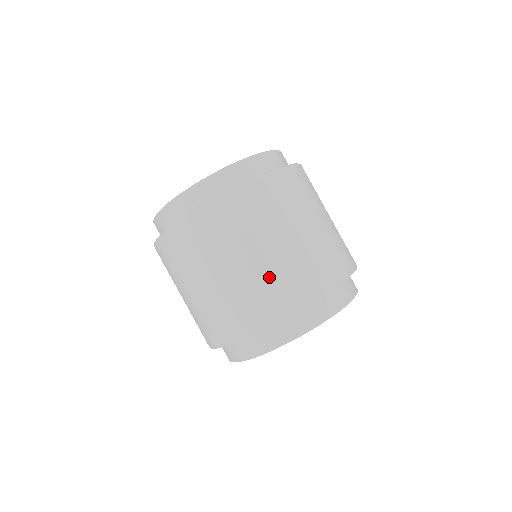
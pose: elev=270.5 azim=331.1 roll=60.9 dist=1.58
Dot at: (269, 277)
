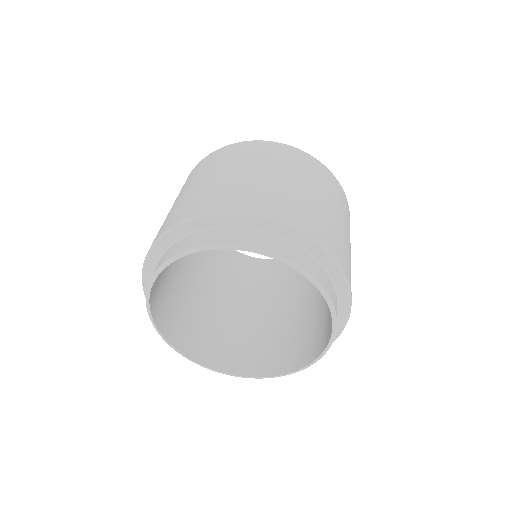
Dot at: (167, 217)
